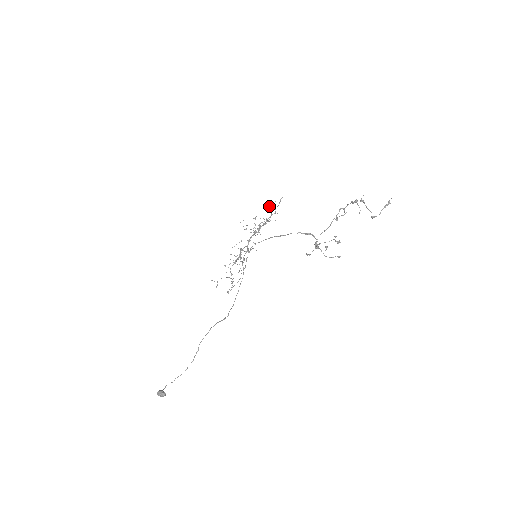
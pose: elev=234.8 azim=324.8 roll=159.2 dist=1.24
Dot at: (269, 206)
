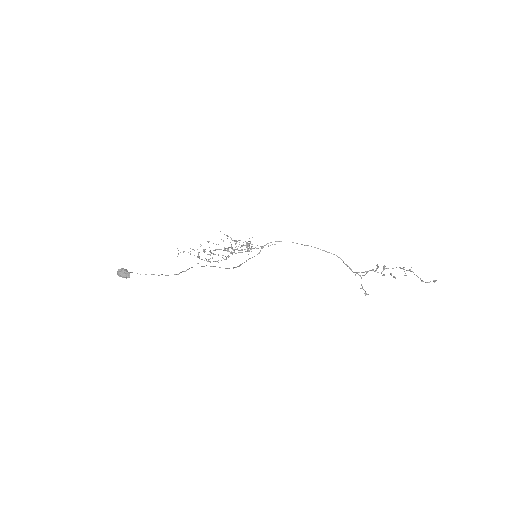
Dot at: occluded
